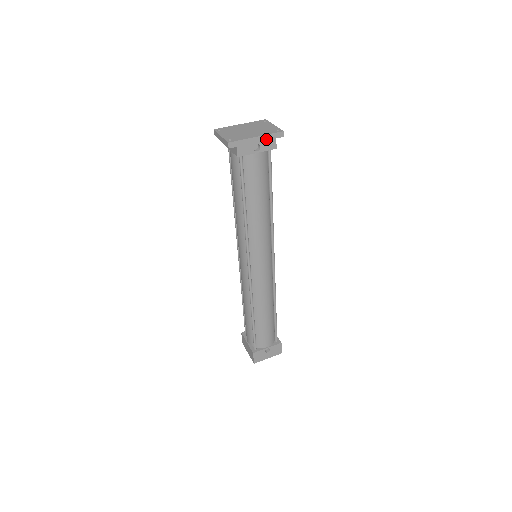
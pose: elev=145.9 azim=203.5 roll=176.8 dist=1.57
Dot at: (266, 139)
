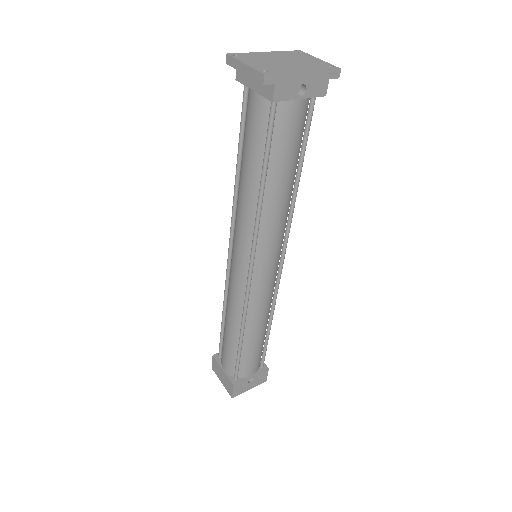
Dot at: (316, 78)
